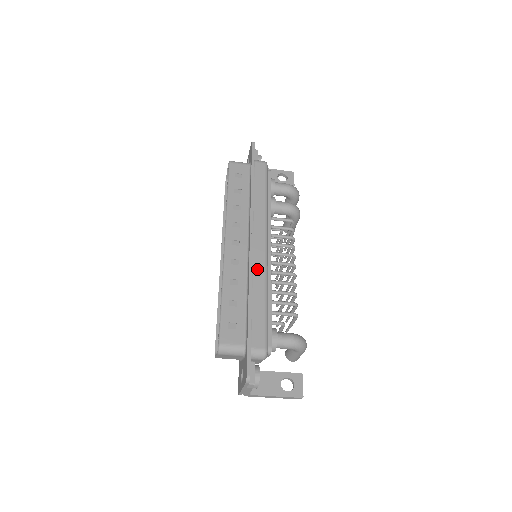
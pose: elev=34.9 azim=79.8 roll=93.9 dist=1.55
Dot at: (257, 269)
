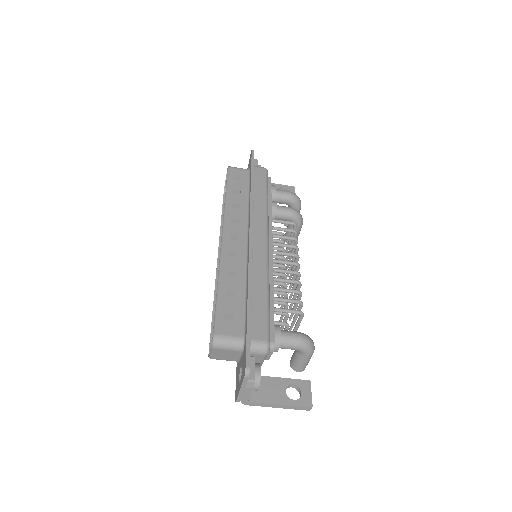
Dot at: (257, 262)
